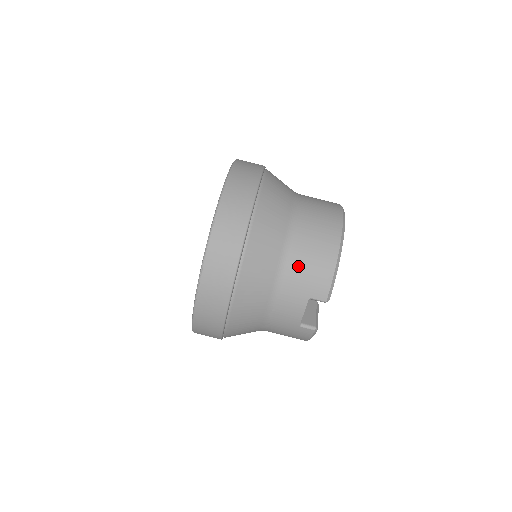
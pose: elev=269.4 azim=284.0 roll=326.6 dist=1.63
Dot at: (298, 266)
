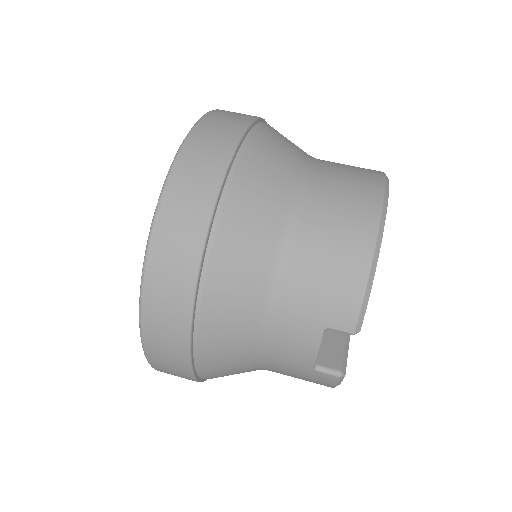
Dot at: (304, 274)
